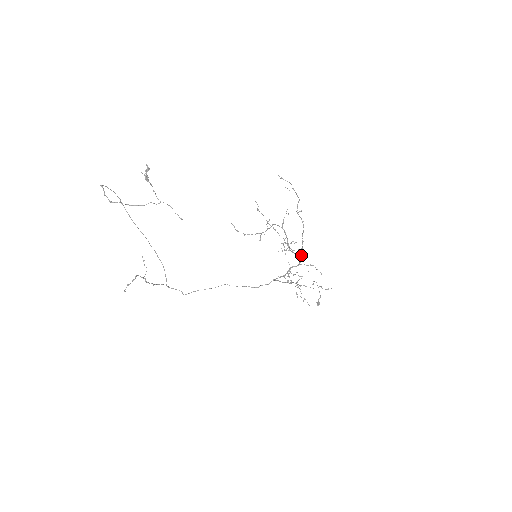
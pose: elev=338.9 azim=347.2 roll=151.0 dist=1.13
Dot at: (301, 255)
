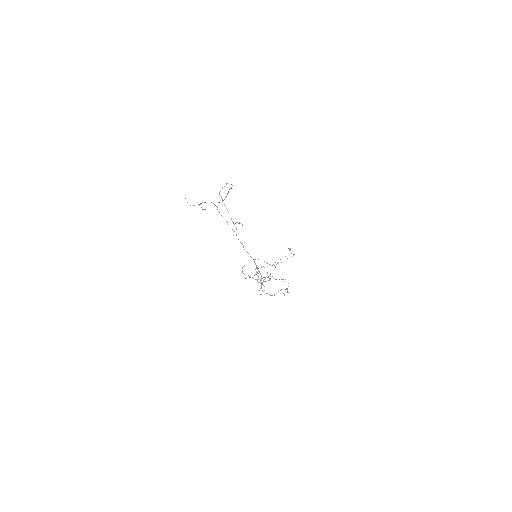
Dot at: (261, 288)
